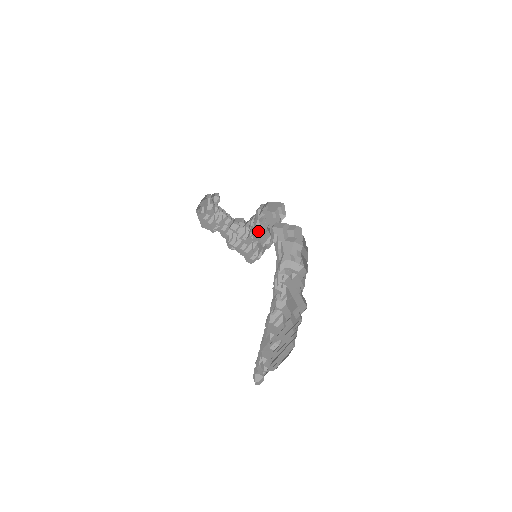
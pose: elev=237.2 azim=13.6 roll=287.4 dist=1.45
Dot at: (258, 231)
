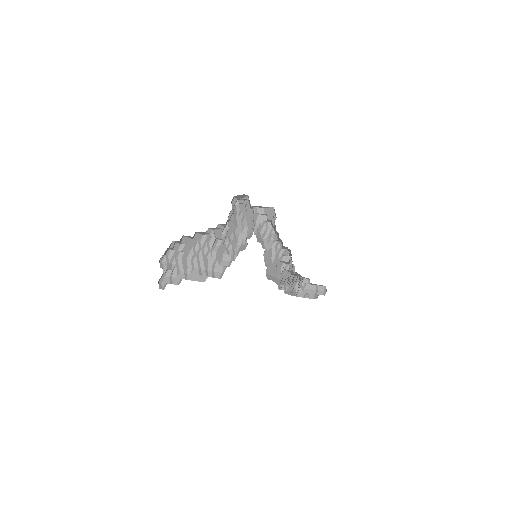
Dot at: occluded
